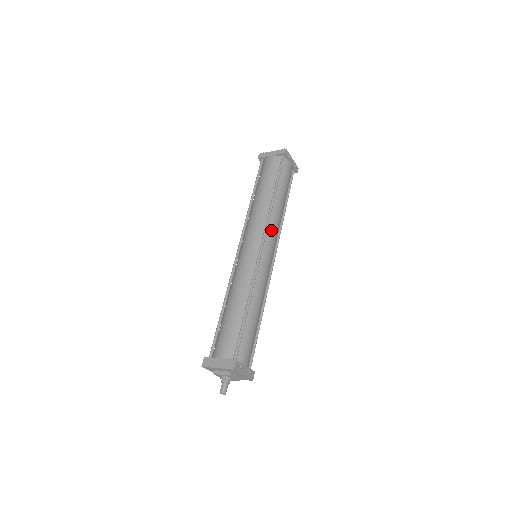
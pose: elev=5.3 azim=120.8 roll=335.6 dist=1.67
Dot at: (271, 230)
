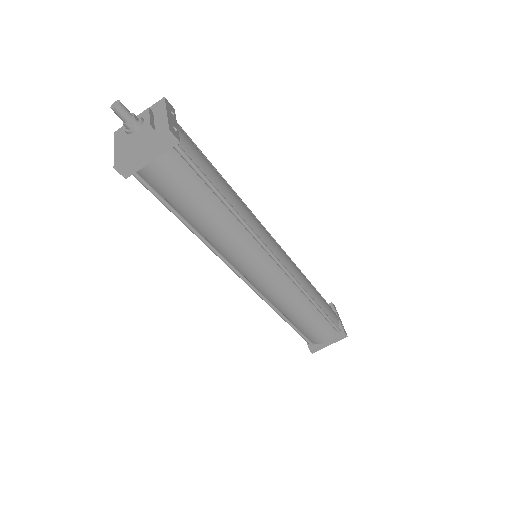
Dot at: occluded
